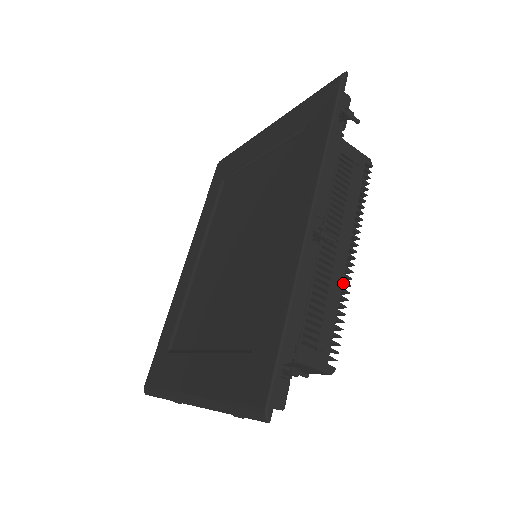
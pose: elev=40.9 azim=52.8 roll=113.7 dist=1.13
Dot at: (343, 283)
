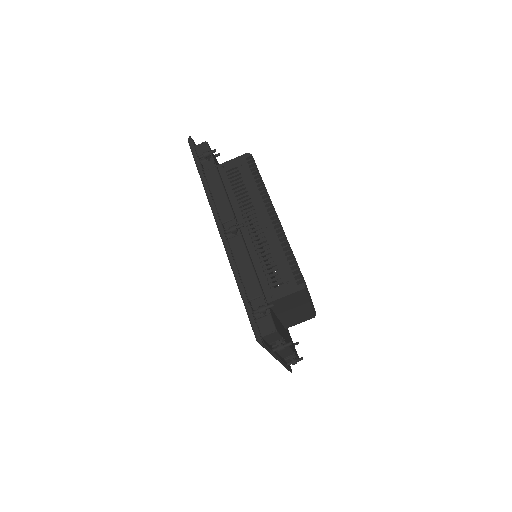
Dot at: (277, 235)
